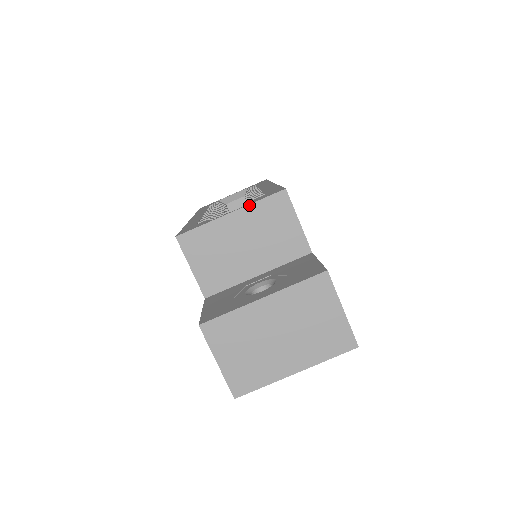
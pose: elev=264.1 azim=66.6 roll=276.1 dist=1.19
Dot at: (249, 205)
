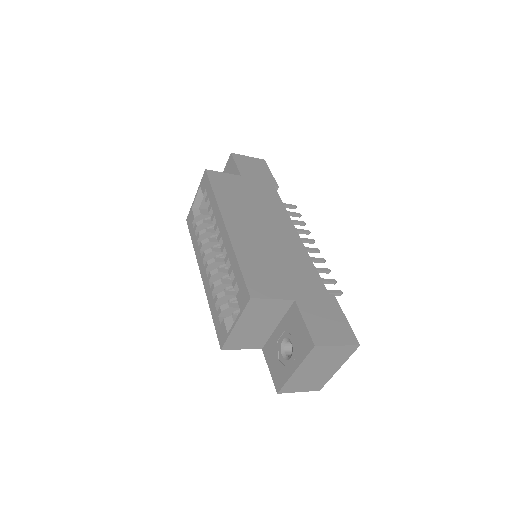
Dot at: (240, 317)
